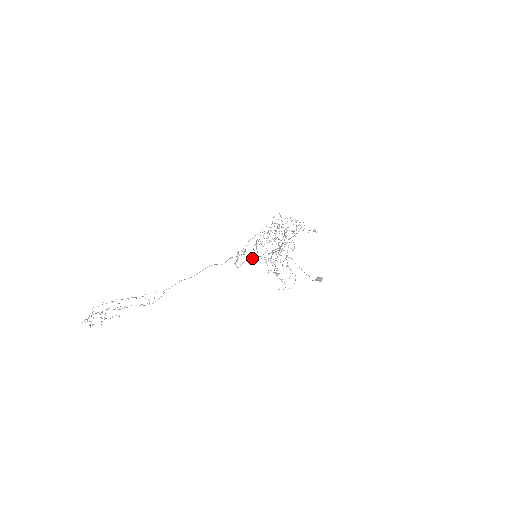
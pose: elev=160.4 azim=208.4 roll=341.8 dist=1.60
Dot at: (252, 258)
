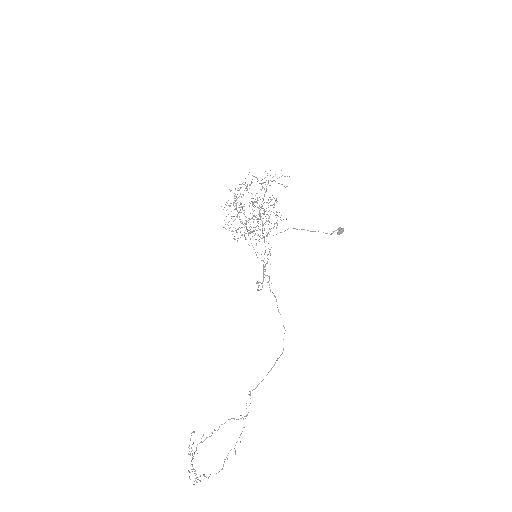
Dot at: (263, 267)
